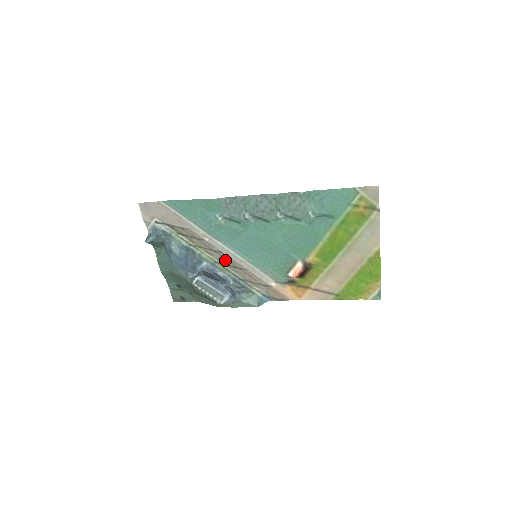
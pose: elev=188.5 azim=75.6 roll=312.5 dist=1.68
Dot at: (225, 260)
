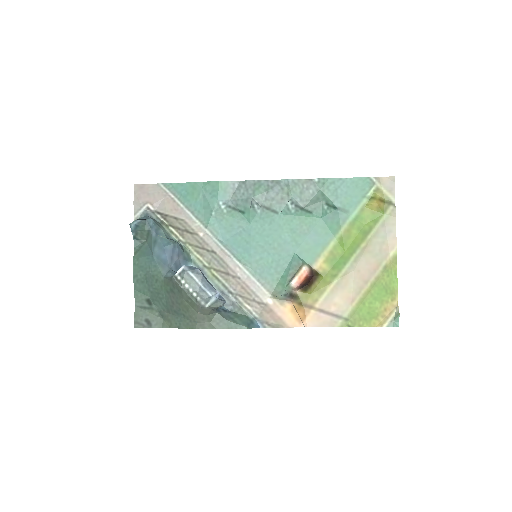
Dot at: (217, 263)
